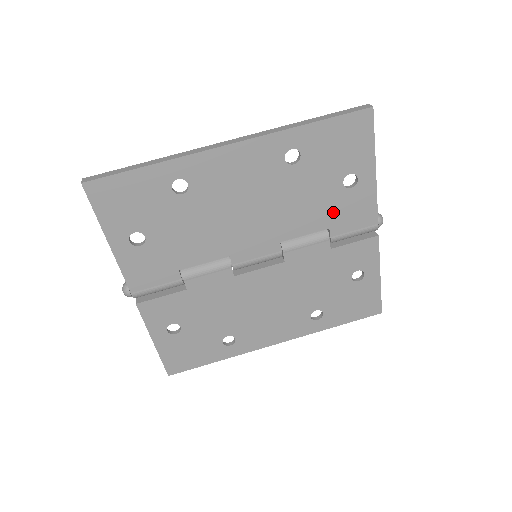
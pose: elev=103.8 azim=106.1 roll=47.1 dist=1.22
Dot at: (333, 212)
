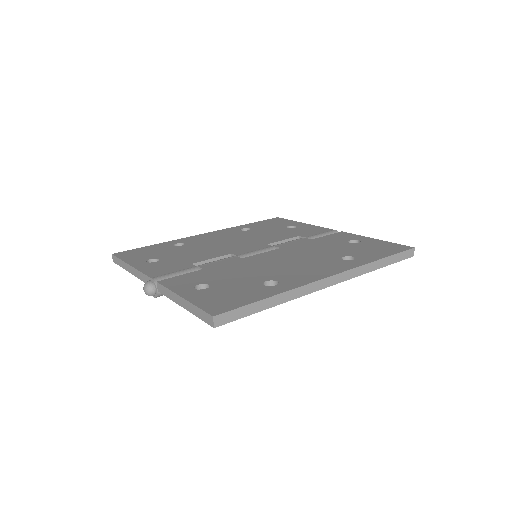
Dot at: (294, 233)
